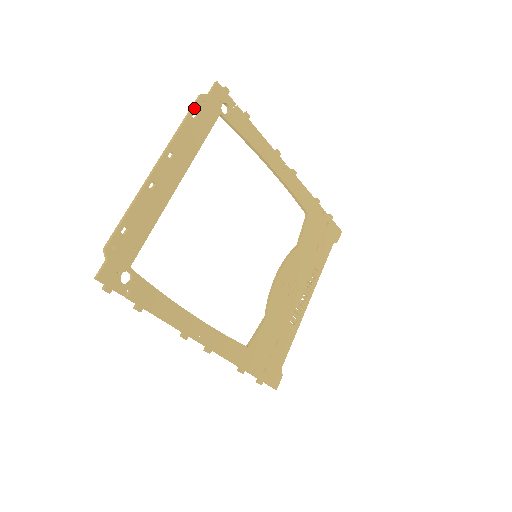
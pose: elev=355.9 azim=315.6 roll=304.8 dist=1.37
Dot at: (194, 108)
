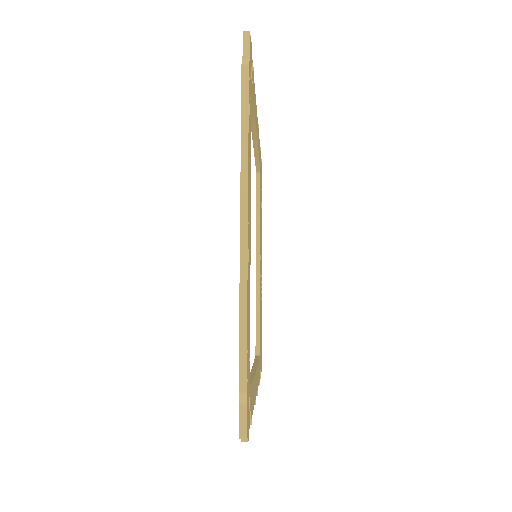
Dot at: (248, 95)
